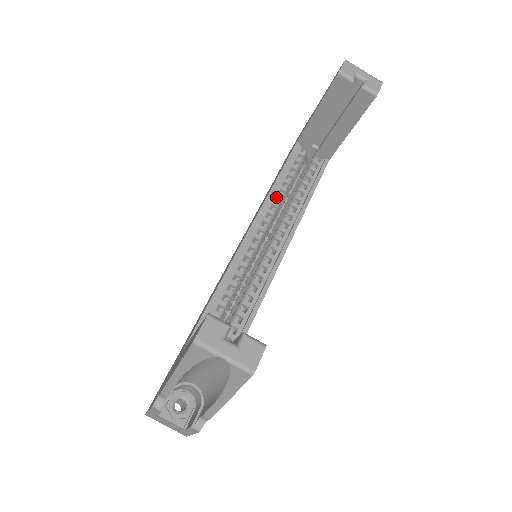
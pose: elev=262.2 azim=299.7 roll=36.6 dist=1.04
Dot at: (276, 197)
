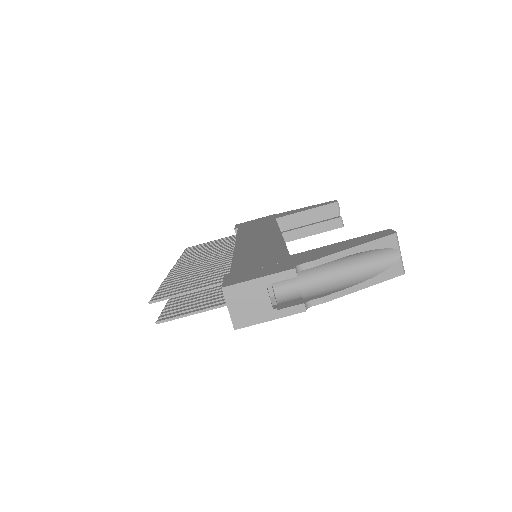
Dot at: occluded
